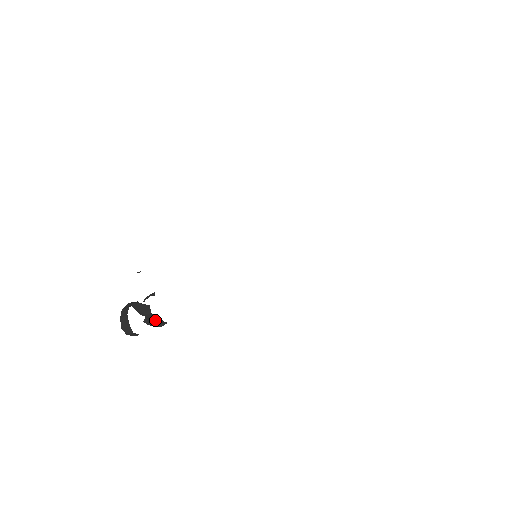
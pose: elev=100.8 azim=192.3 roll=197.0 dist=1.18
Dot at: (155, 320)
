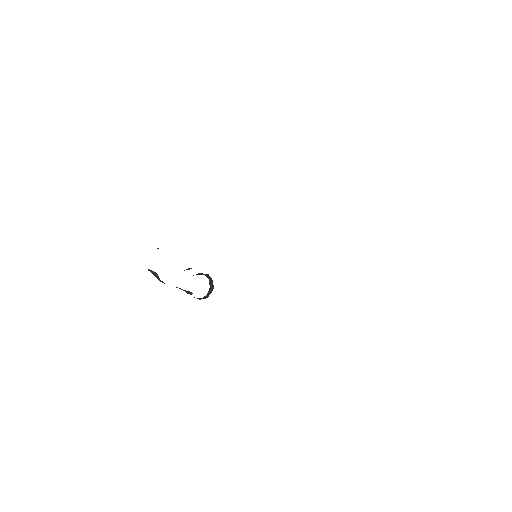
Dot at: (177, 287)
